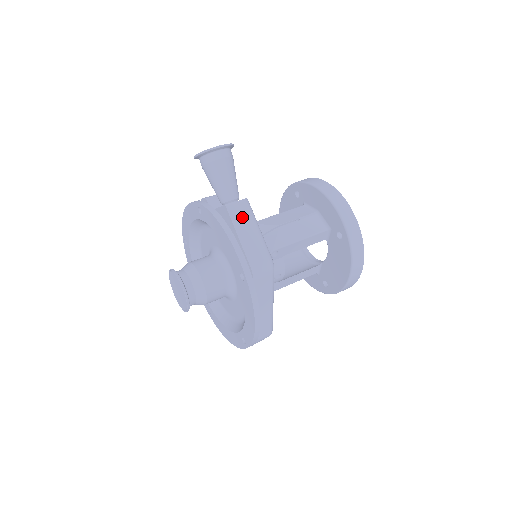
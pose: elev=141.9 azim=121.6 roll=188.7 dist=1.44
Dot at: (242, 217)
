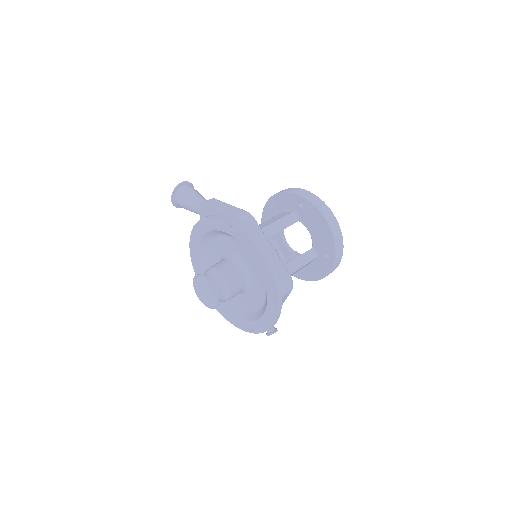
Dot at: (214, 204)
